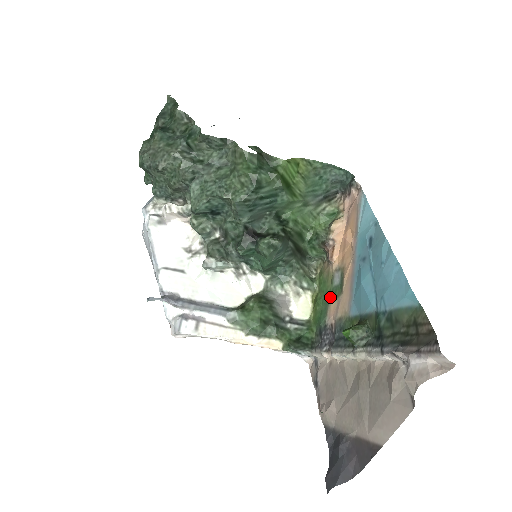
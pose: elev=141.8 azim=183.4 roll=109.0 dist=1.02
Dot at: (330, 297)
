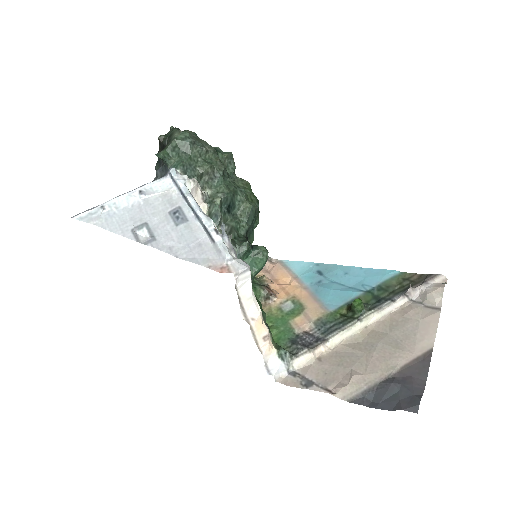
Dot at: (288, 318)
